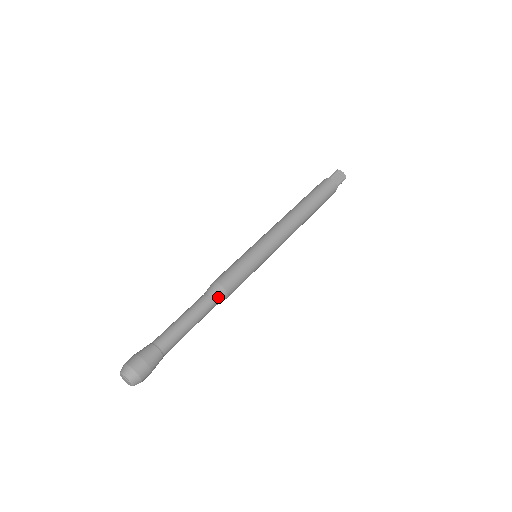
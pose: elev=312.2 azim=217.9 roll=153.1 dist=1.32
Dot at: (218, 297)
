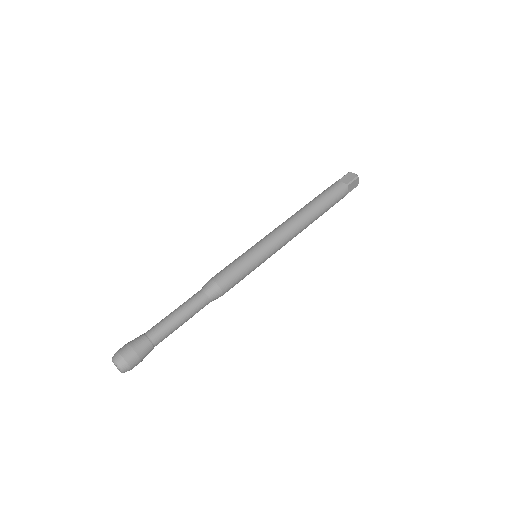
Dot at: (209, 291)
